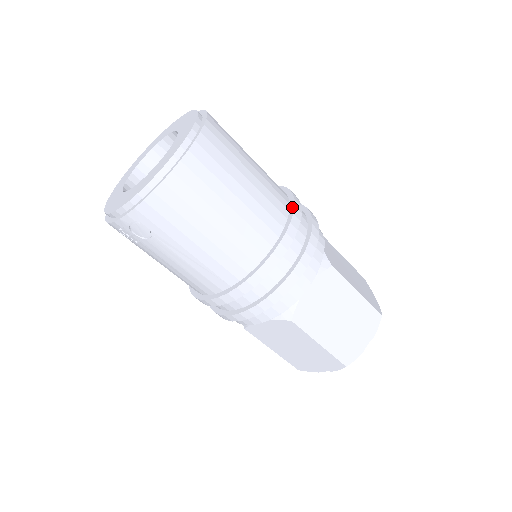
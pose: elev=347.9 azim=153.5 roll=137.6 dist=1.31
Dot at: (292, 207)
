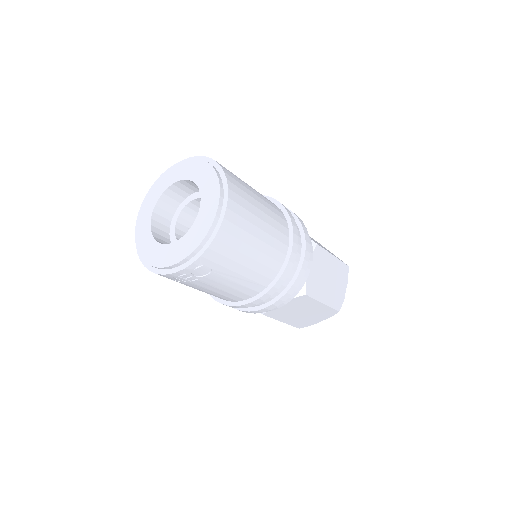
Dot at: (285, 211)
